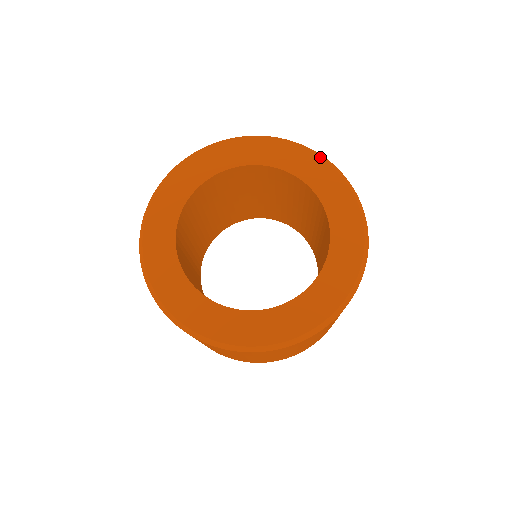
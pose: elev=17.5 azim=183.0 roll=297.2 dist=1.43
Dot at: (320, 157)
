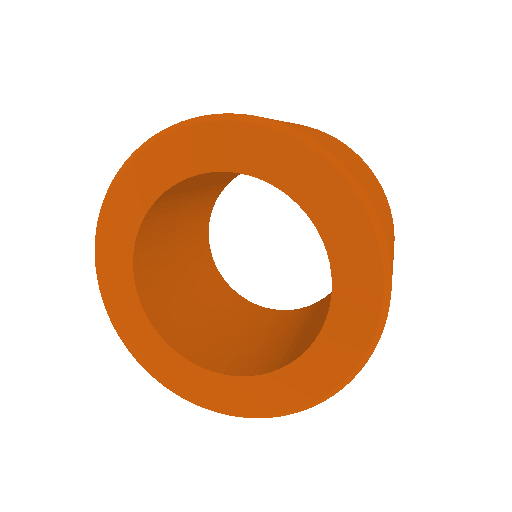
Dot at: (320, 155)
